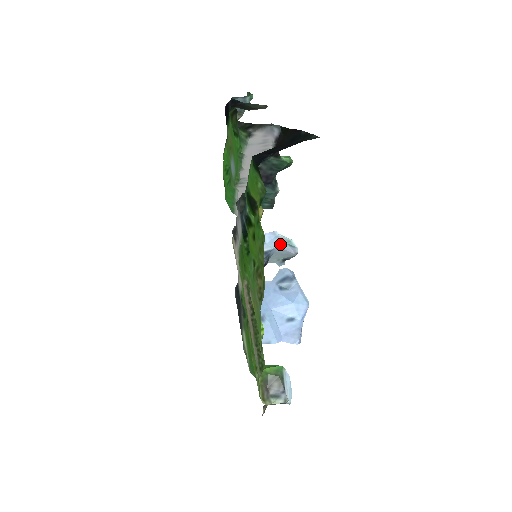
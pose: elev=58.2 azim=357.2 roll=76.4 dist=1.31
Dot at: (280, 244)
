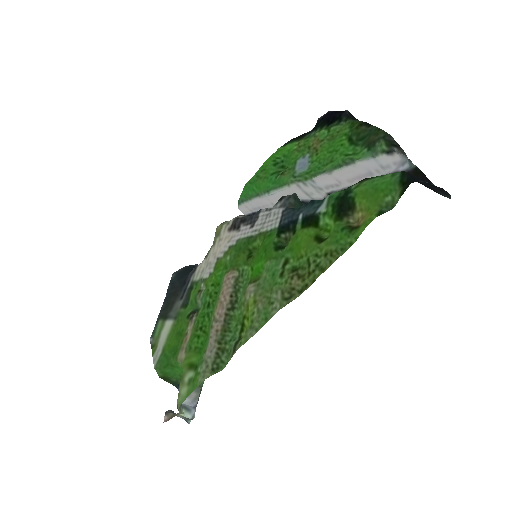
Dot at: occluded
